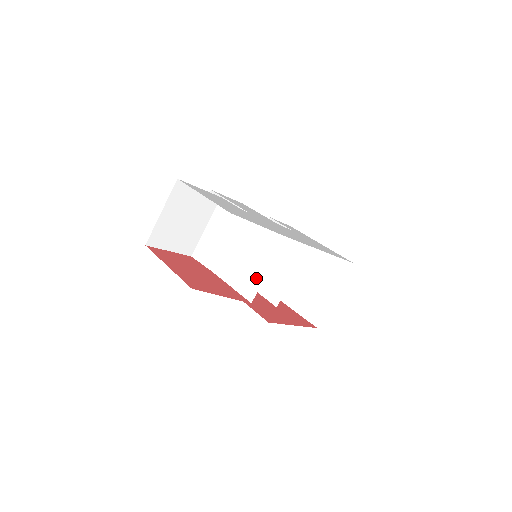
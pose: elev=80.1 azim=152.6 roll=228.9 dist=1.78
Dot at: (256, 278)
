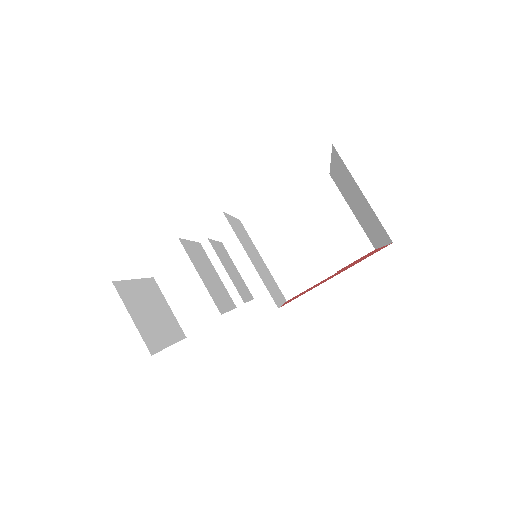
Dot at: (210, 290)
